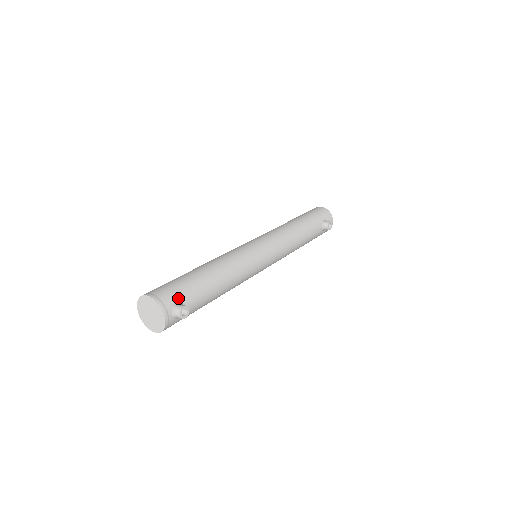
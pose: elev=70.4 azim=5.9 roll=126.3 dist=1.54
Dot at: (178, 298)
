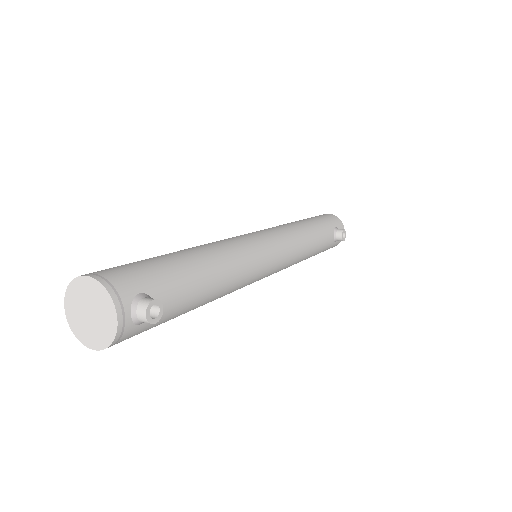
Dot at: (144, 287)
